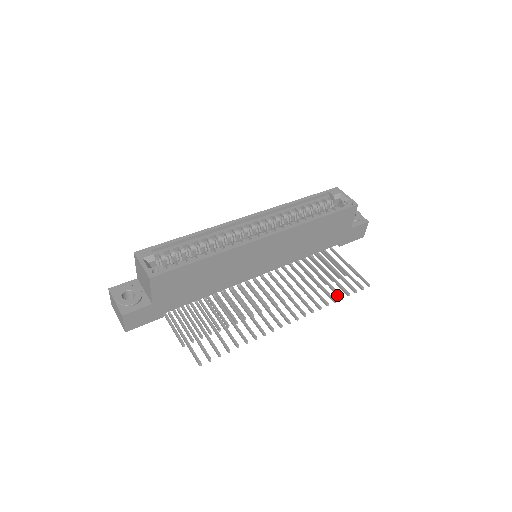
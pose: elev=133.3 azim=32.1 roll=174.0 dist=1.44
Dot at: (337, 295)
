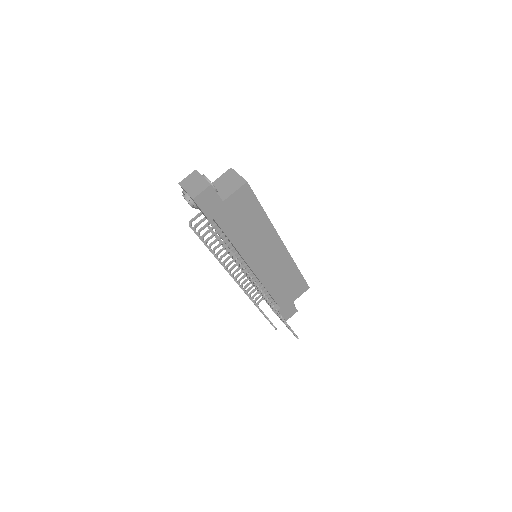
Dot at: occluded
